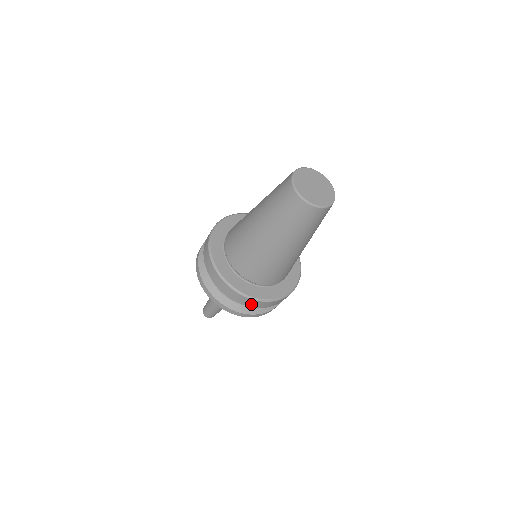
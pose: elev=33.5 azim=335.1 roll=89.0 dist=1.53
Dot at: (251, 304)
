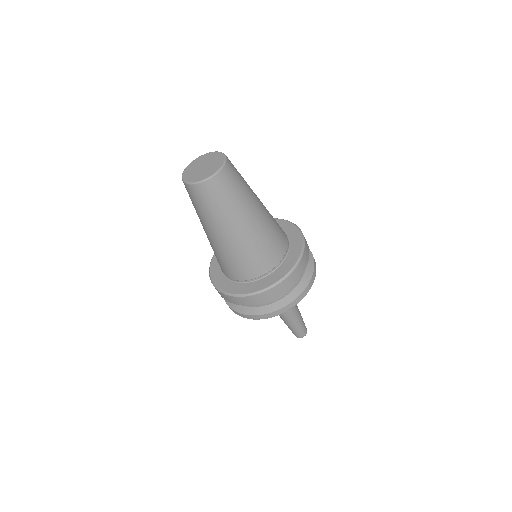
Dot at: (246, 302)
